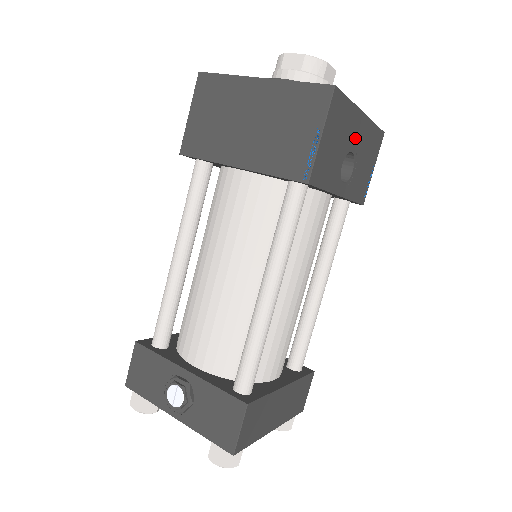
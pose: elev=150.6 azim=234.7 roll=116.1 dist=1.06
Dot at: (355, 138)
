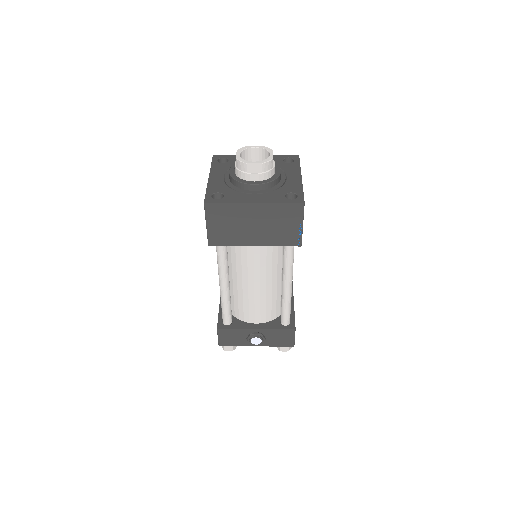
Dot at: occluded
